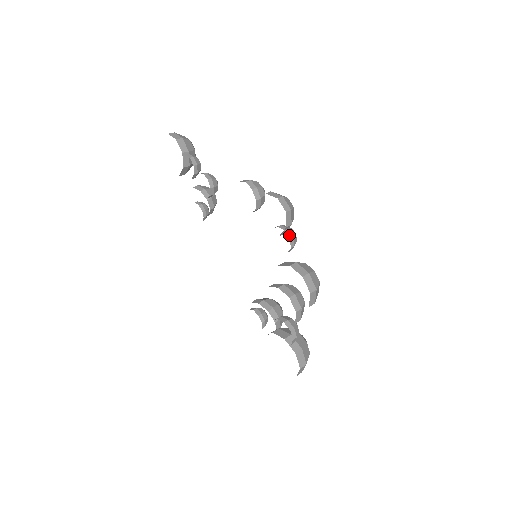
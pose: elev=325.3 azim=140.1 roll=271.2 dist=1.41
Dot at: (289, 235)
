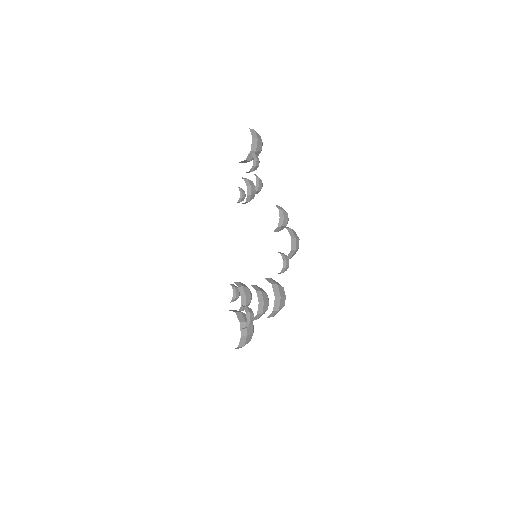
Dot at: (284, 264)
